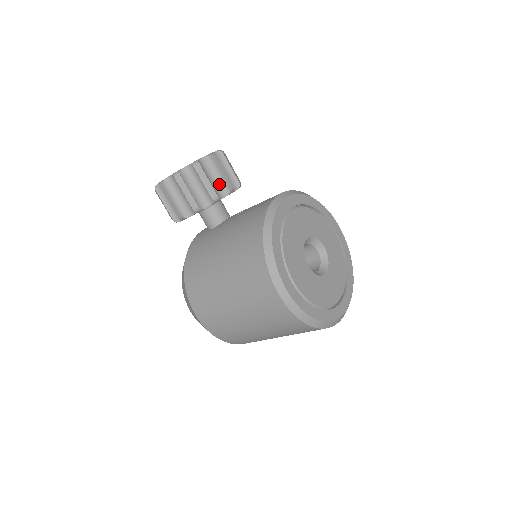
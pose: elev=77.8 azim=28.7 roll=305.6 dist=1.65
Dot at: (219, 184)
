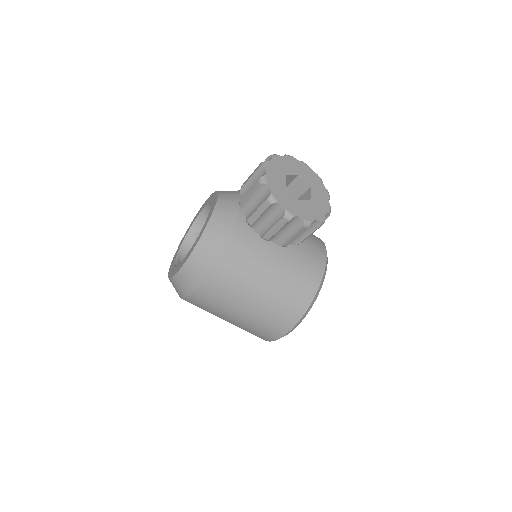
Dot at: occluded
